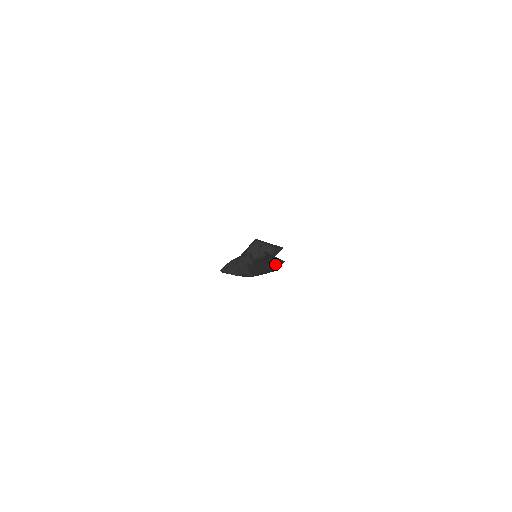
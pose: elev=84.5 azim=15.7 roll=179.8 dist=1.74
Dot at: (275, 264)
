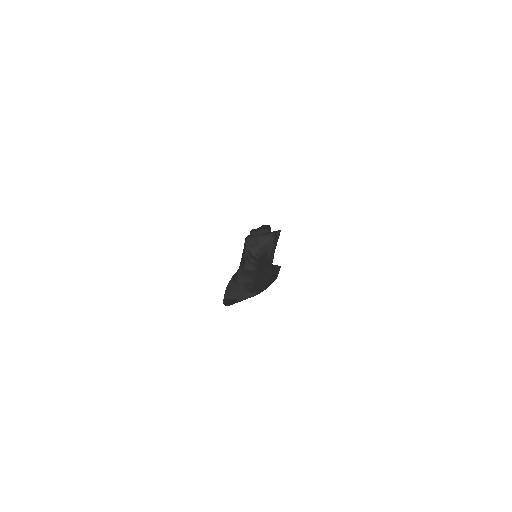
Dot at: (274, 270)
